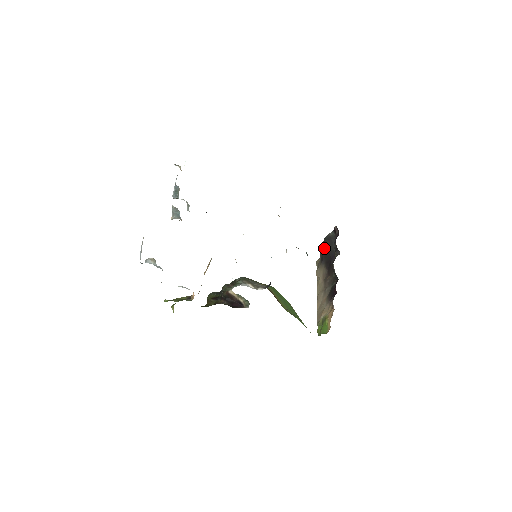
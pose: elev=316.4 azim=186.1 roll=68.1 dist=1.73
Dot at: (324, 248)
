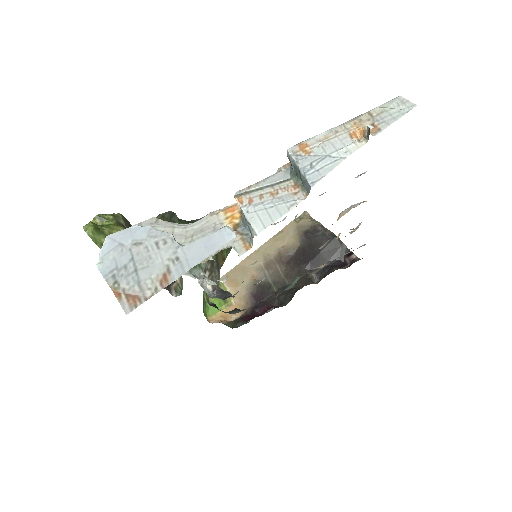
Dot at: (323, 241)
